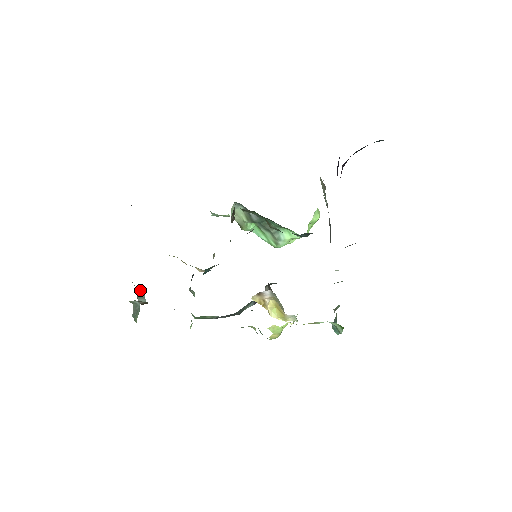
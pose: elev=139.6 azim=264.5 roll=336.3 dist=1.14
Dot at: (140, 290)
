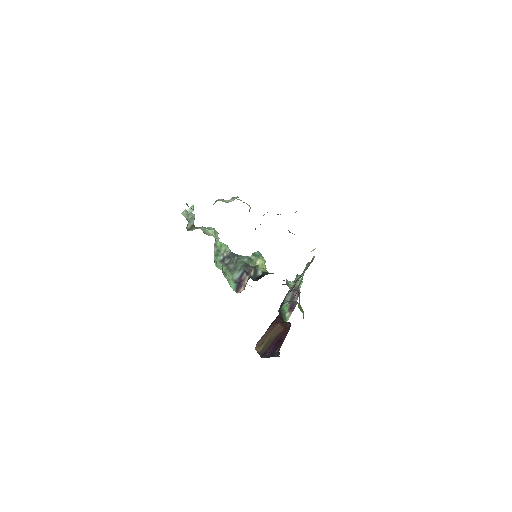
Dot at: (192, 217)
